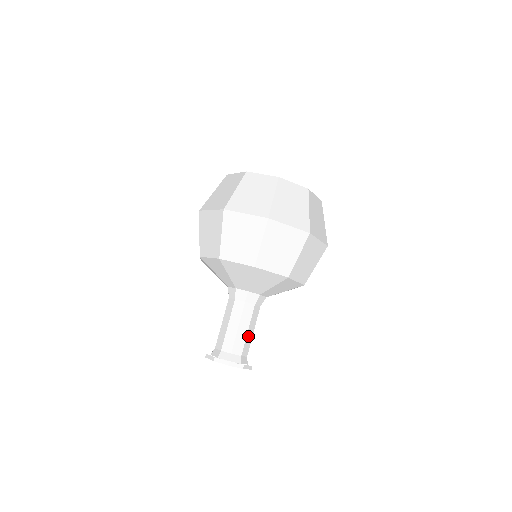
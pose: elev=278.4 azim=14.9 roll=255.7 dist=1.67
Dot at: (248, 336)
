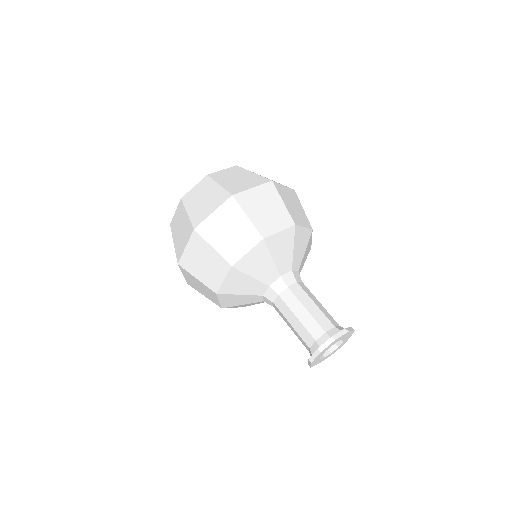
Dot at: (321, 309)
